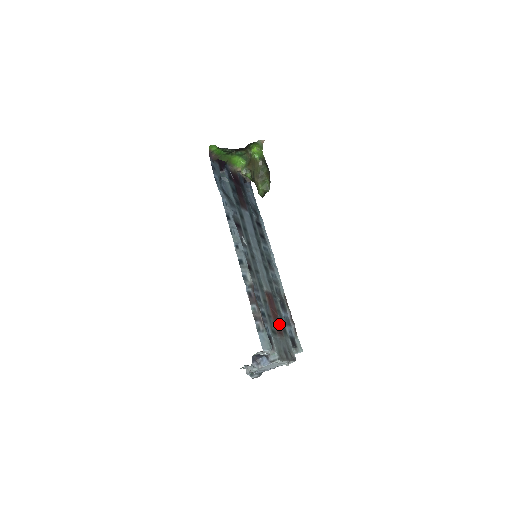
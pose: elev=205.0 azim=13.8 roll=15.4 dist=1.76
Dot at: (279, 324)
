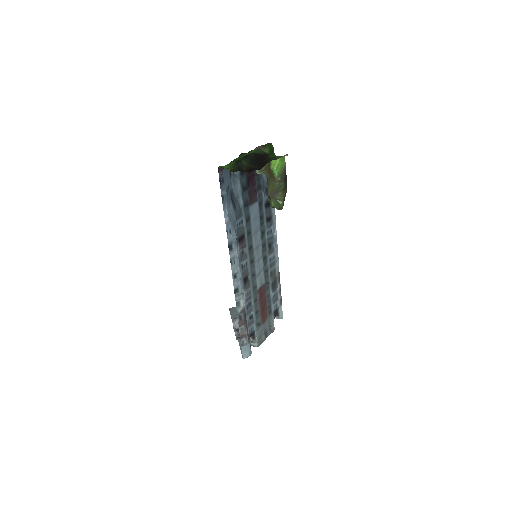
Dot at: (266, 309)
